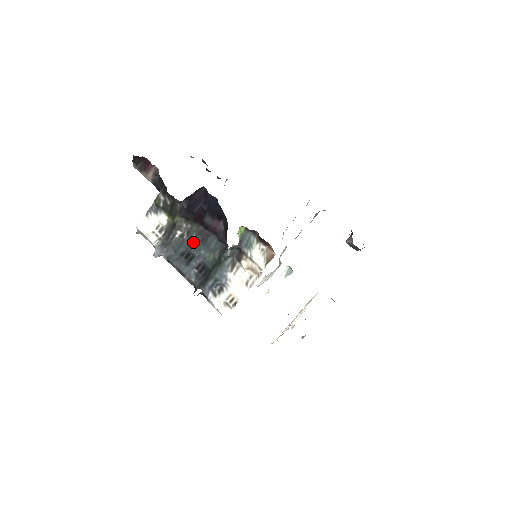
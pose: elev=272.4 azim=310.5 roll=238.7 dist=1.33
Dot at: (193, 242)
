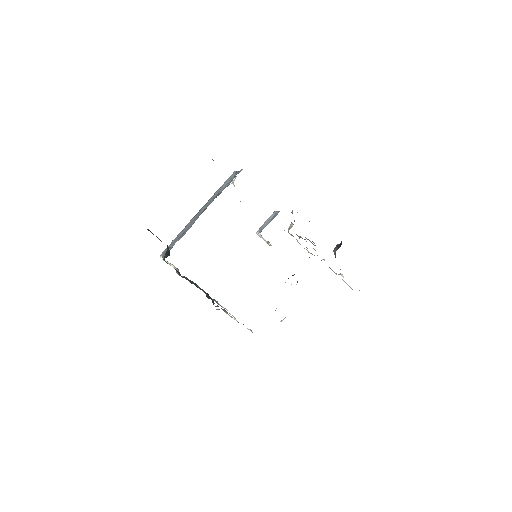
Dot at: occluded
